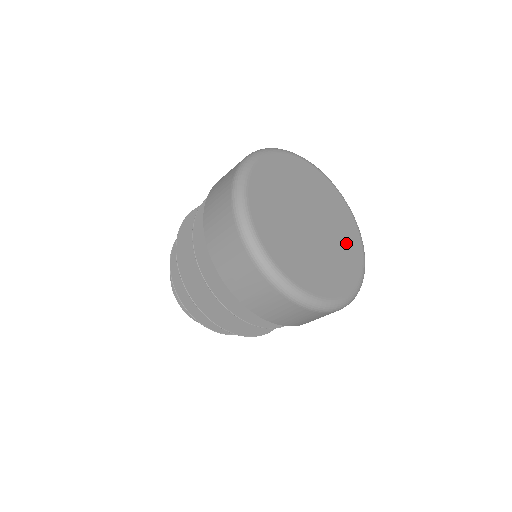
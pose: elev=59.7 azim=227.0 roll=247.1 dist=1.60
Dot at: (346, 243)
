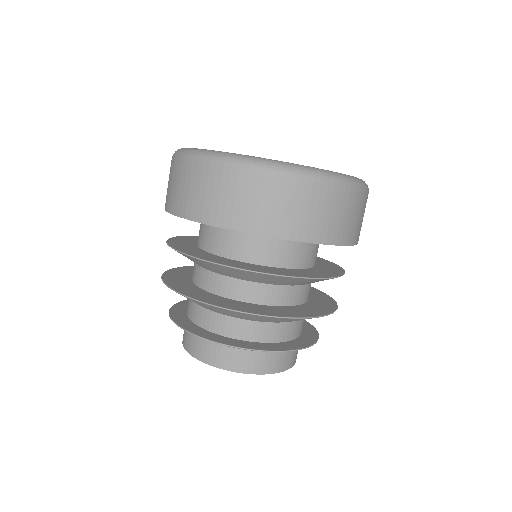
Dot at: occluded
